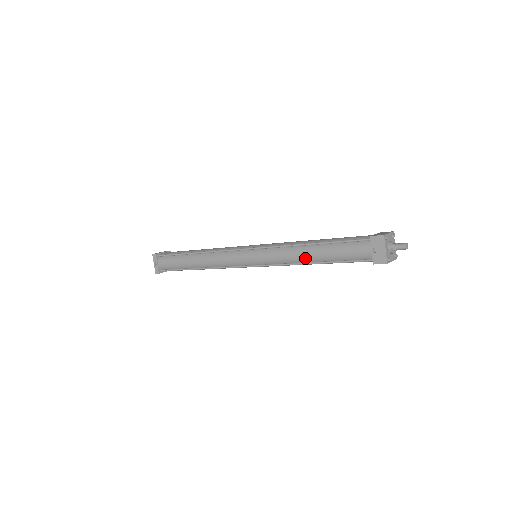
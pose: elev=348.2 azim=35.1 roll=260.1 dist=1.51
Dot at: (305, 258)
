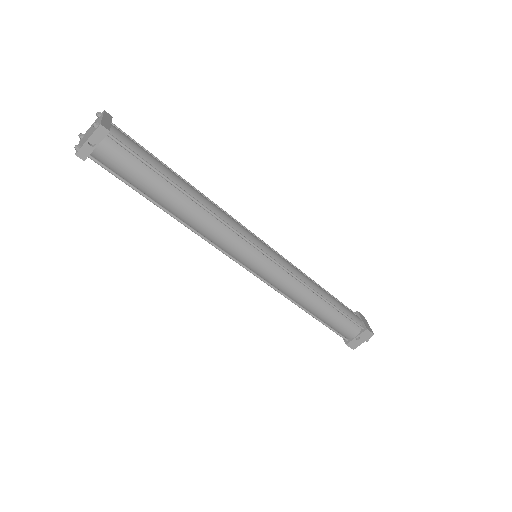
Dot at: (308, 306)
